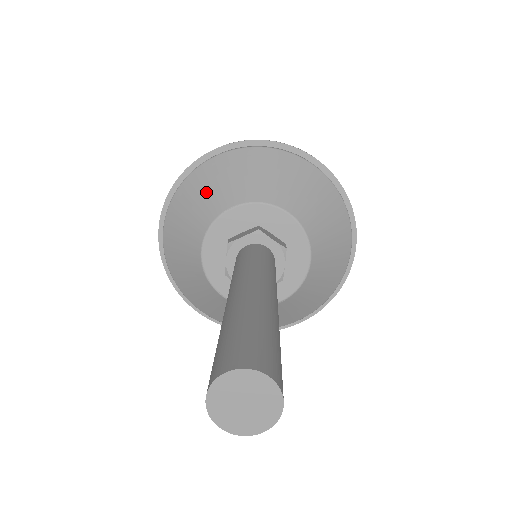
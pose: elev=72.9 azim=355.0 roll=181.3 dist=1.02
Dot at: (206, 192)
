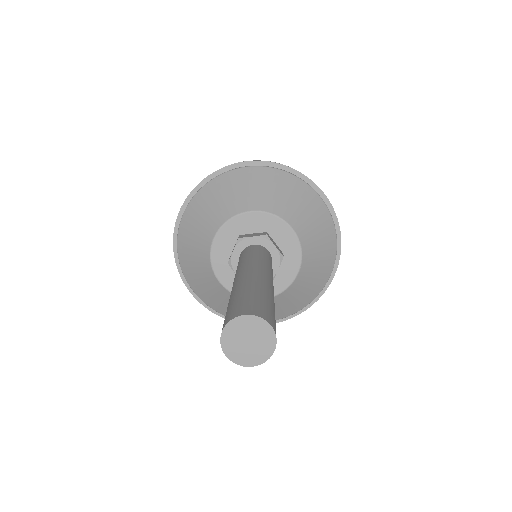
Dot at: (193, 243)
